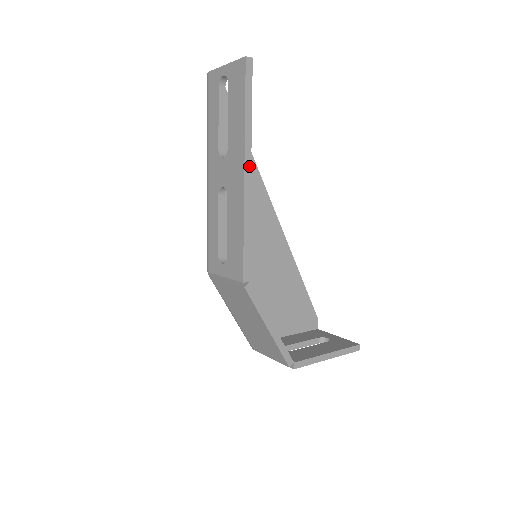
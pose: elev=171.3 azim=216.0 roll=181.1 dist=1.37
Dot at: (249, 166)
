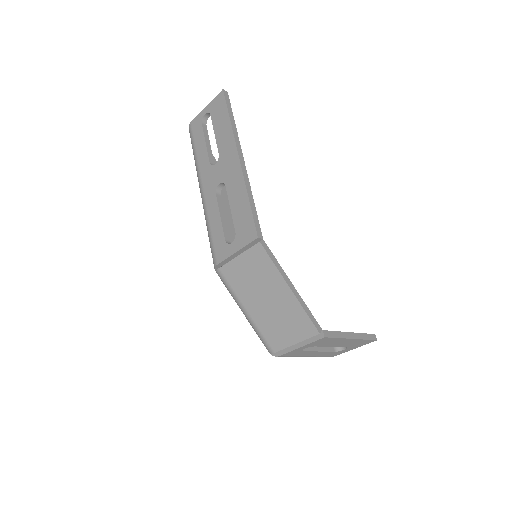
Dot at: (241, 154)
